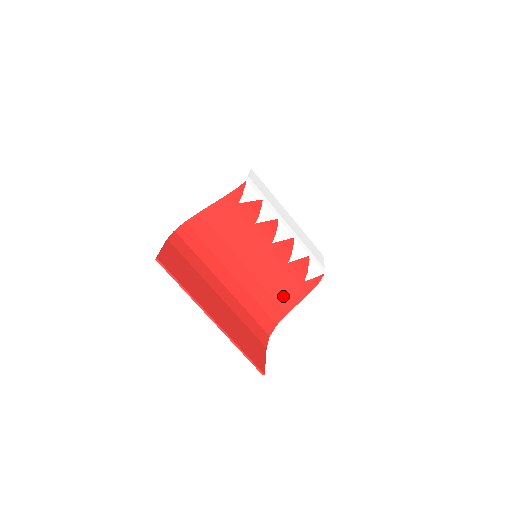
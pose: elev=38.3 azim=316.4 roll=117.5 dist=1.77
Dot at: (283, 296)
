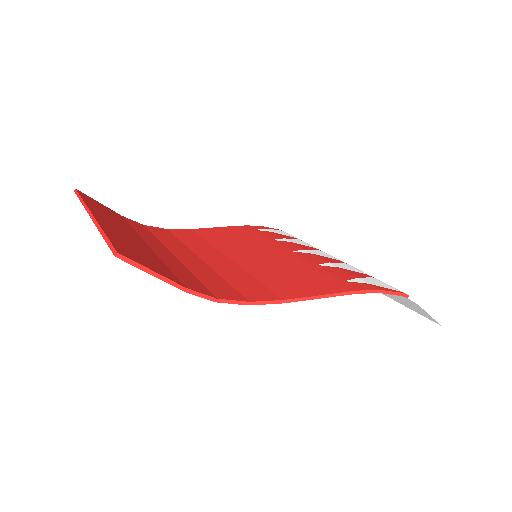
Dot at: (286, 285)
